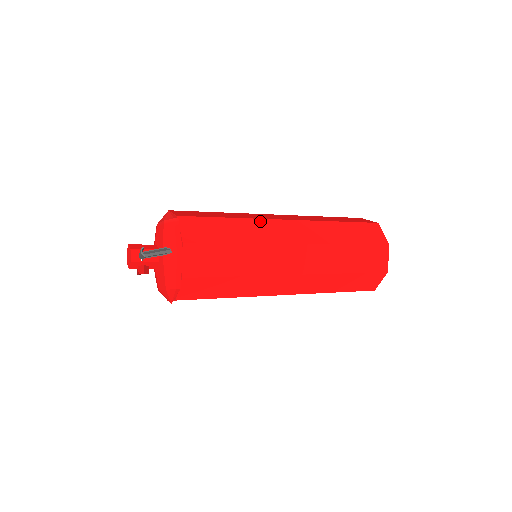
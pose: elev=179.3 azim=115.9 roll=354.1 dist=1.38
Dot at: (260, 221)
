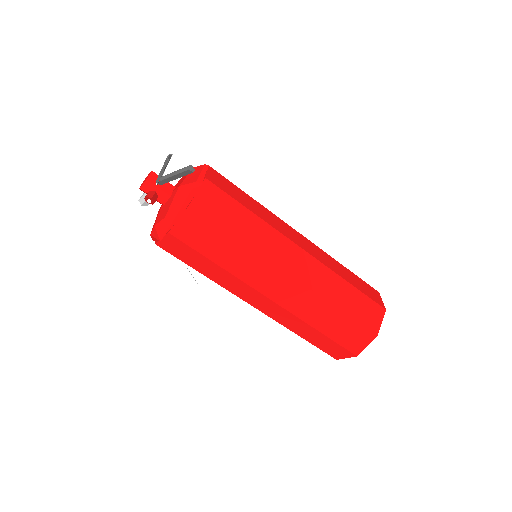
Dot at: (276, 217)
